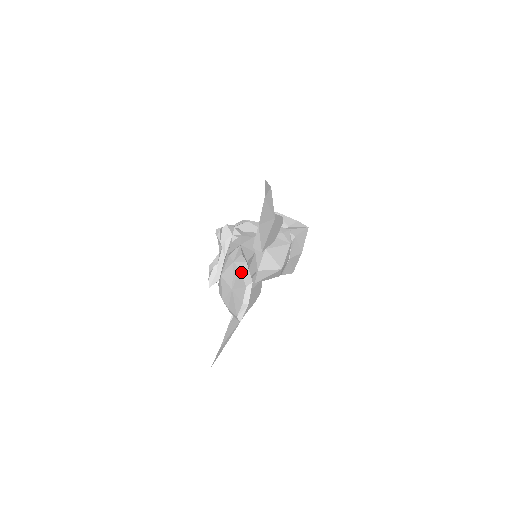
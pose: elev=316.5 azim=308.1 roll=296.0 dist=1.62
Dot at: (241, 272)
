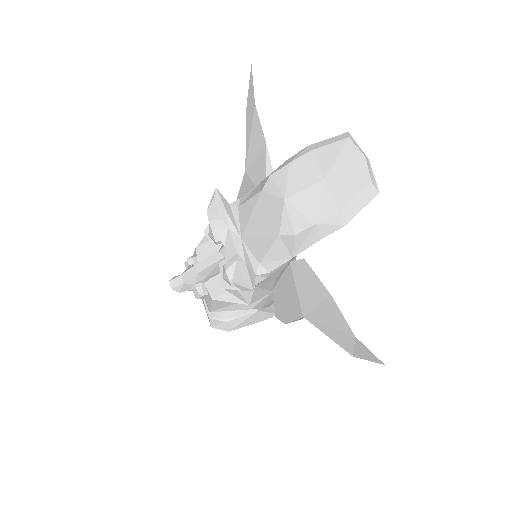
Dot at: (318, 147)
